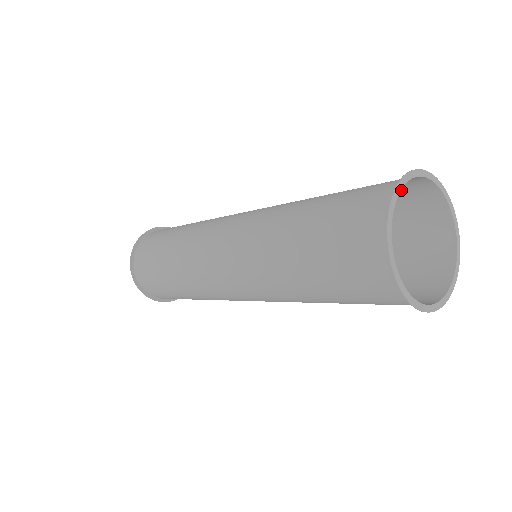
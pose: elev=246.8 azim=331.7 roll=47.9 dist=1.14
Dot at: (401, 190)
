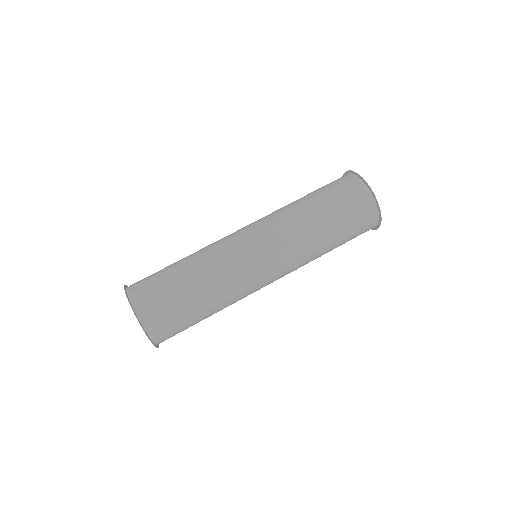
Dot at: occluded
